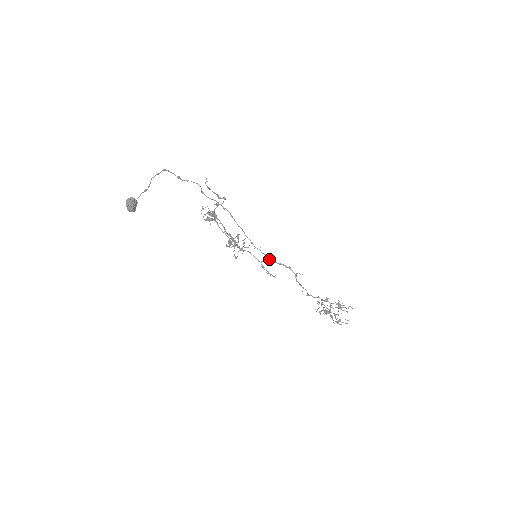
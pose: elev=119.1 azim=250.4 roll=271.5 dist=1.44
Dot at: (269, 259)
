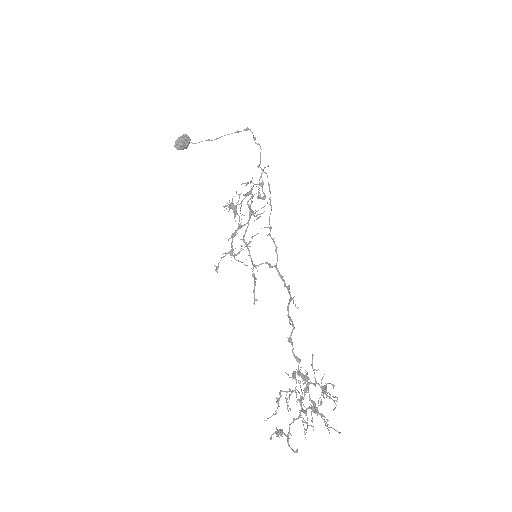
Dot at: occluded
